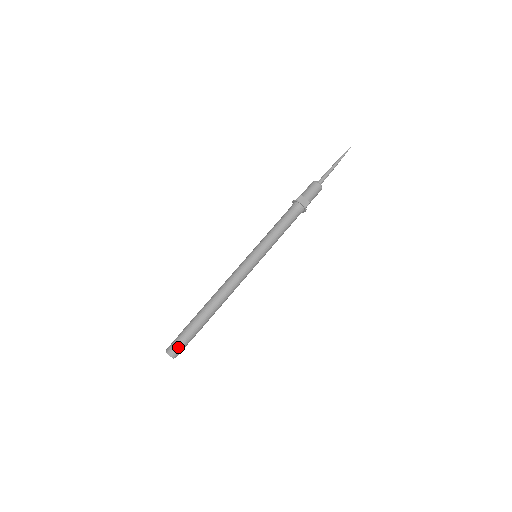
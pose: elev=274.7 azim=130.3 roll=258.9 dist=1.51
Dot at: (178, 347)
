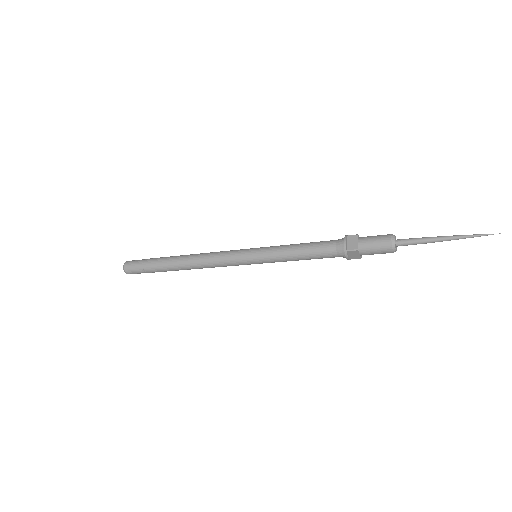
Dot at: (132, 265)
